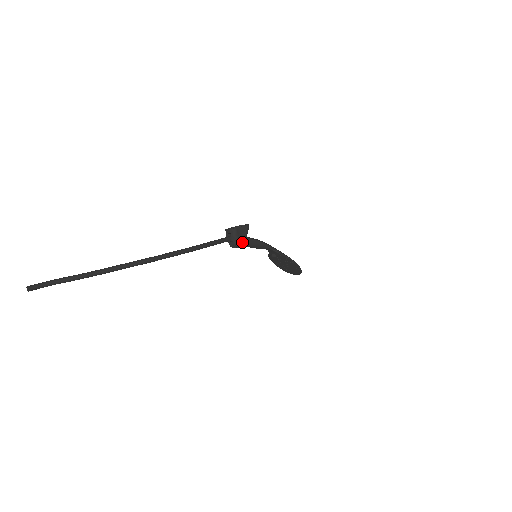
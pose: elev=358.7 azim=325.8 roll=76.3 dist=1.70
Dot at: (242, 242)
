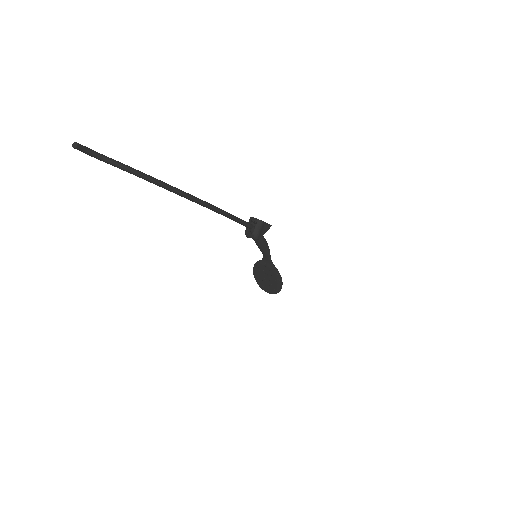
Dot at: (260, 237)
